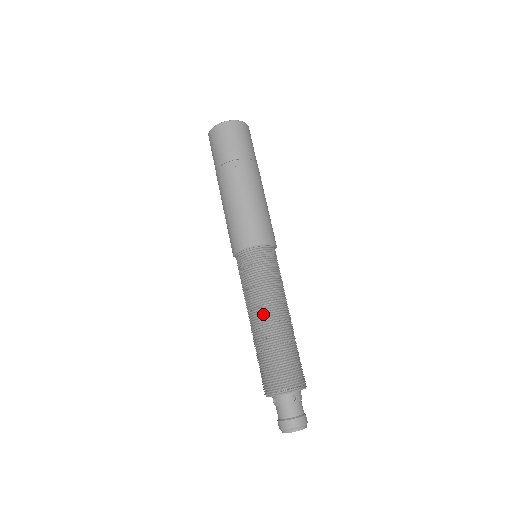
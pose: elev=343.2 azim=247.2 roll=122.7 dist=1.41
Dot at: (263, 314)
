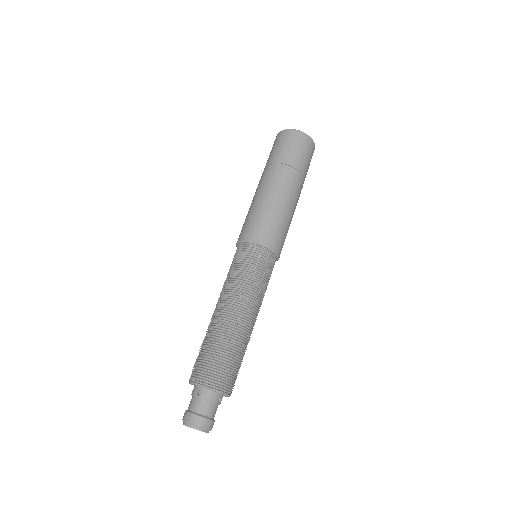
Dot at: (218, 304)
